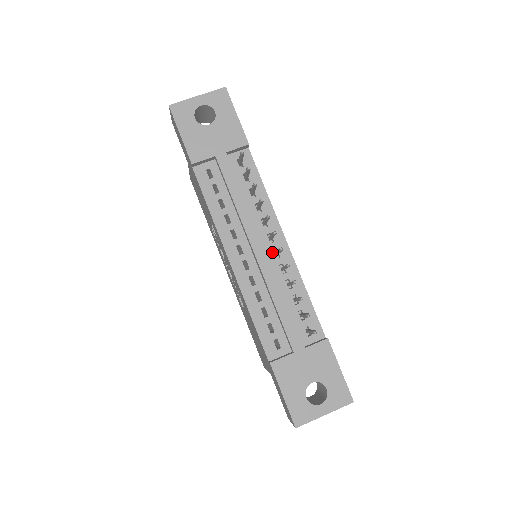
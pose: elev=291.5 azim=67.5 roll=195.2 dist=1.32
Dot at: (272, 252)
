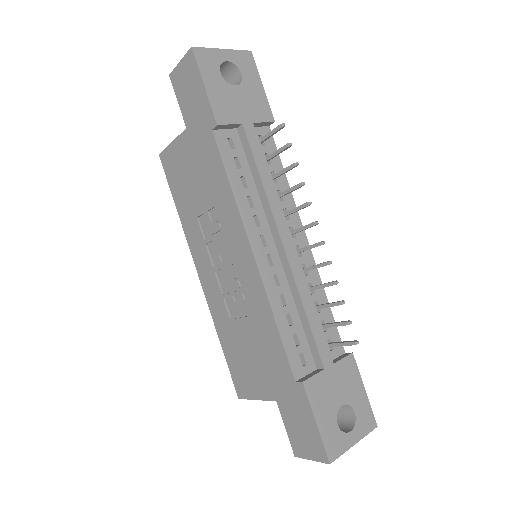
Dot at: occluded
